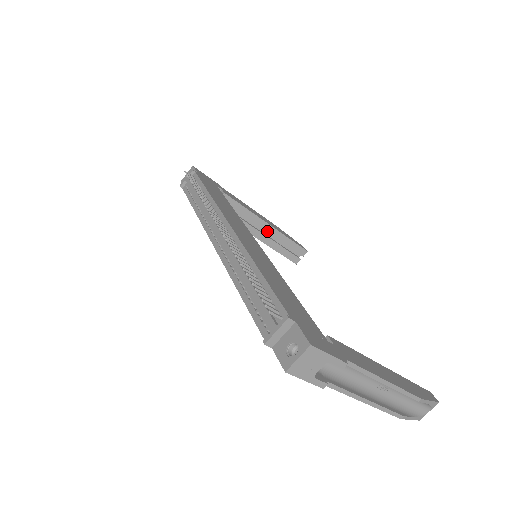
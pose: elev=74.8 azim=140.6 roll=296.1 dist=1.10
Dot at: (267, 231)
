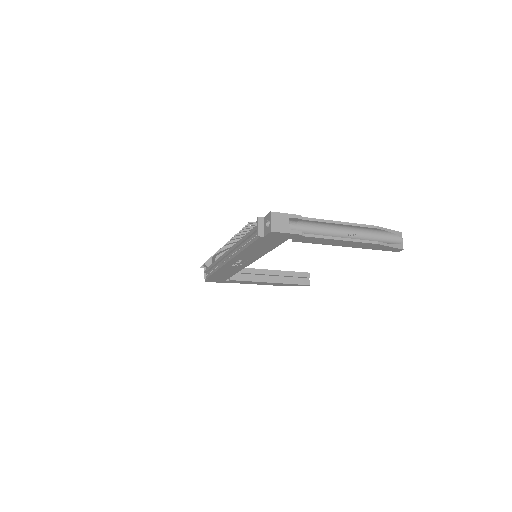
Dot at: (273, 275)
